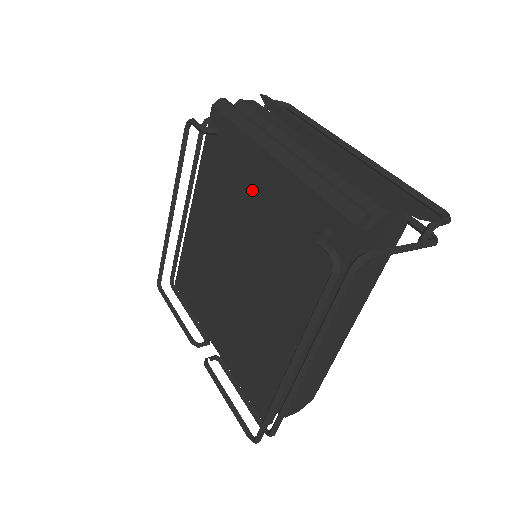
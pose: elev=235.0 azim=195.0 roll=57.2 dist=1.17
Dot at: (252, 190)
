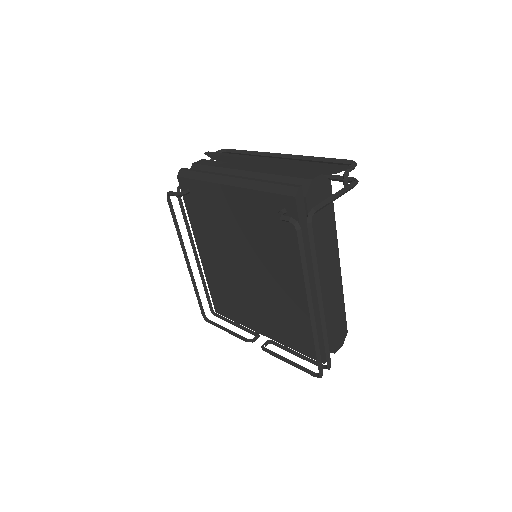
Dot at: (229, 214)
